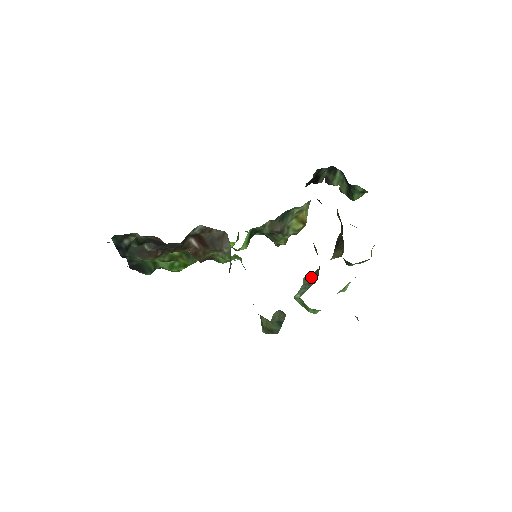
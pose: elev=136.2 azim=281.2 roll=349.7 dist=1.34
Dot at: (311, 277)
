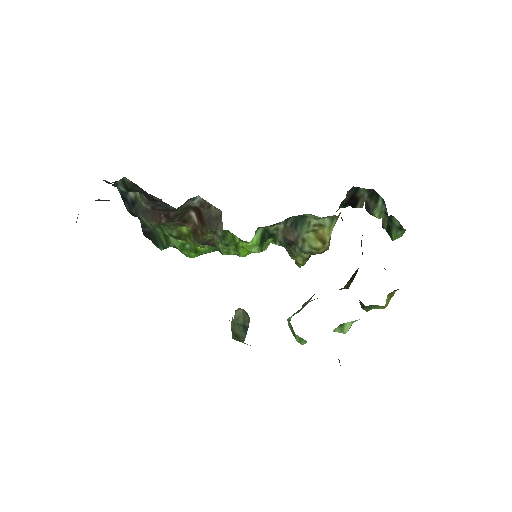
Dot at: occluded
